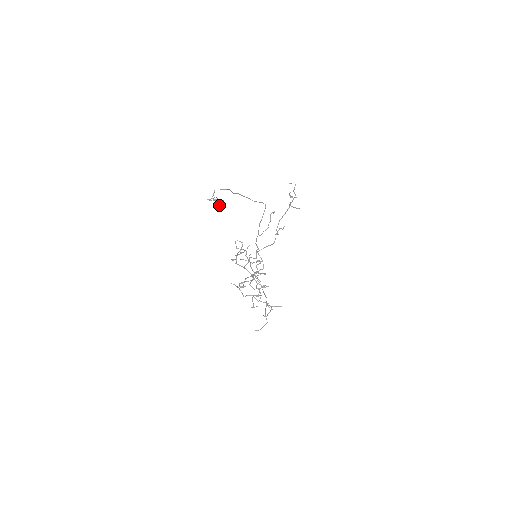
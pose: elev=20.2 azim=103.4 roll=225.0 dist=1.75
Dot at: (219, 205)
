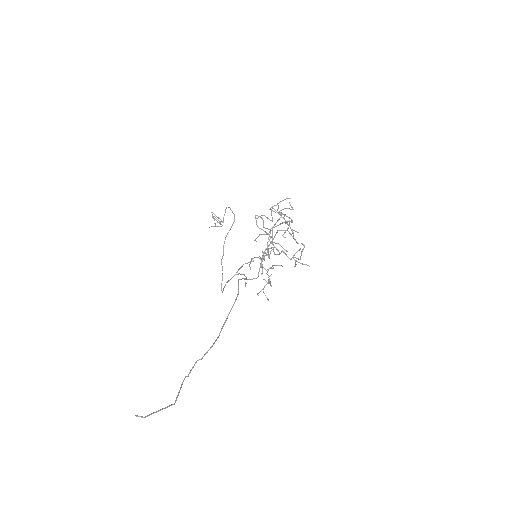
Dot at: (220, 222)
